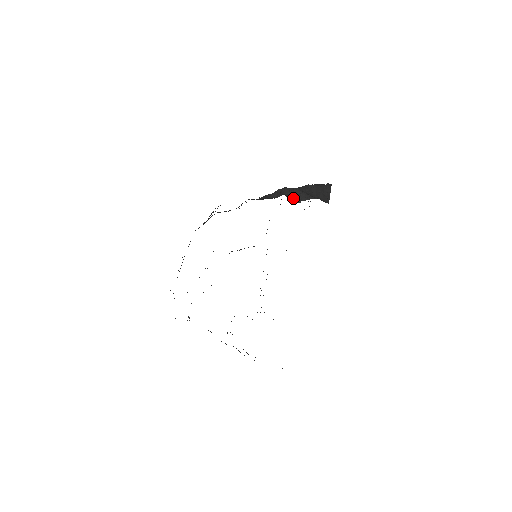
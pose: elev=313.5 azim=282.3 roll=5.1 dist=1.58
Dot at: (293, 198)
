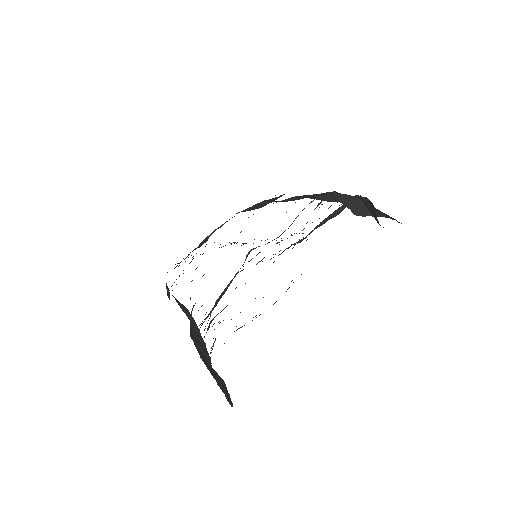
Dot at: (351, 208)
